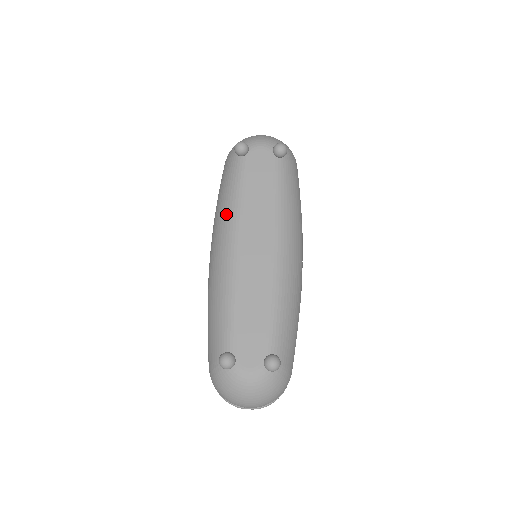
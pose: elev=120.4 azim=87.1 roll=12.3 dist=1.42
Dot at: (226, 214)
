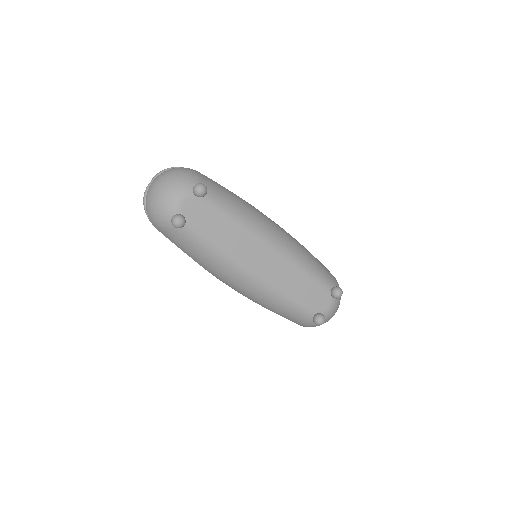
Dot at: (219, 263)
